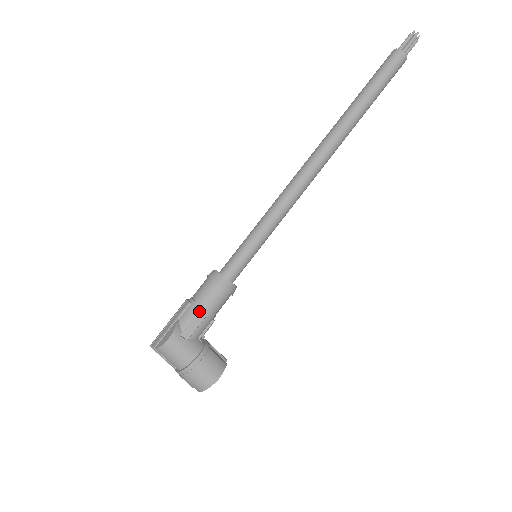
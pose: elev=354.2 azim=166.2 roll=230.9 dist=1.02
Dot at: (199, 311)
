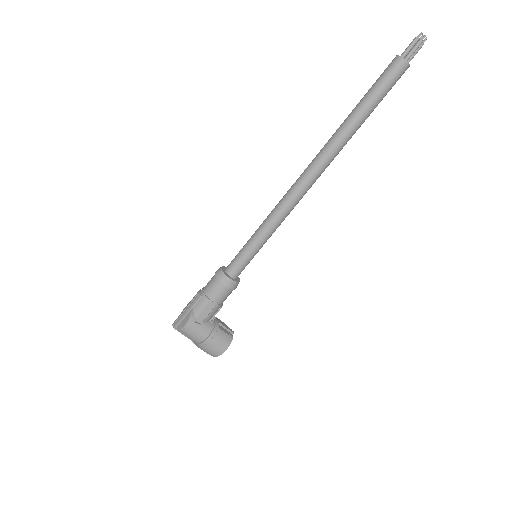
Dot at: (209, 303)
